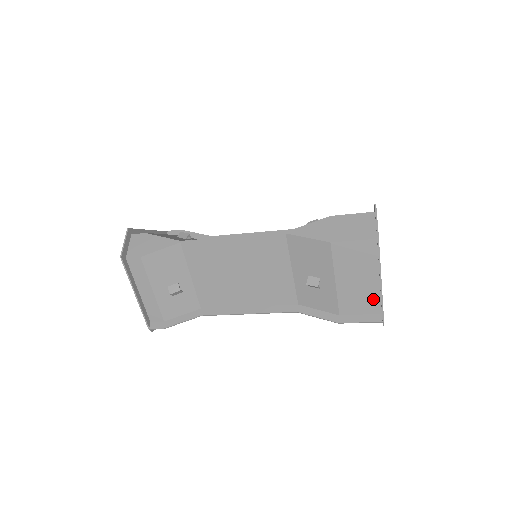
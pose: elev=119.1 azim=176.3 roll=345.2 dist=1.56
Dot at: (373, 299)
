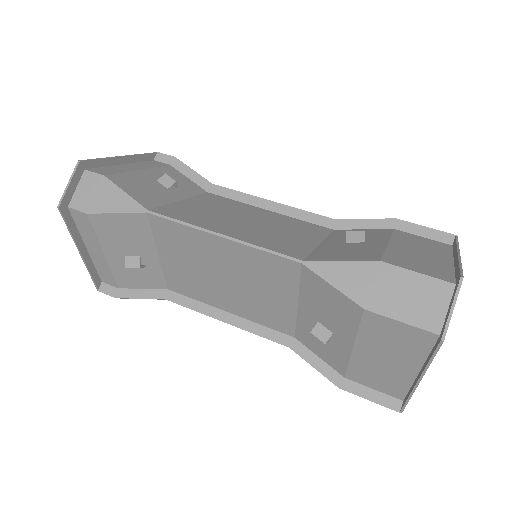
Dot at: (398, 385)
